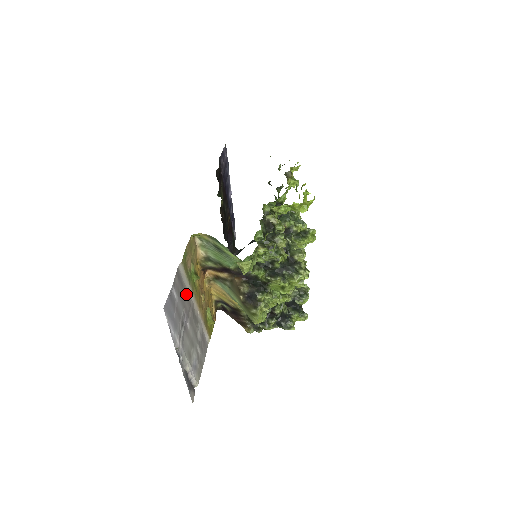
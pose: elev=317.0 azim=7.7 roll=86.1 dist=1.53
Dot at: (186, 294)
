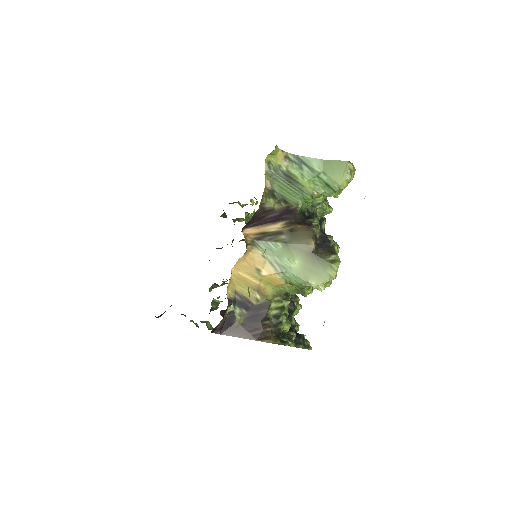
Dot at: occluded
